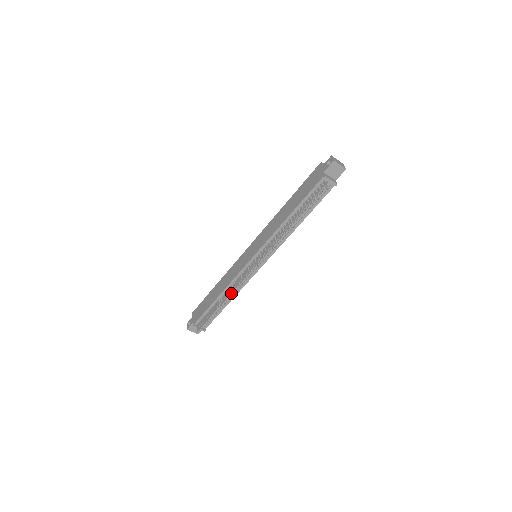
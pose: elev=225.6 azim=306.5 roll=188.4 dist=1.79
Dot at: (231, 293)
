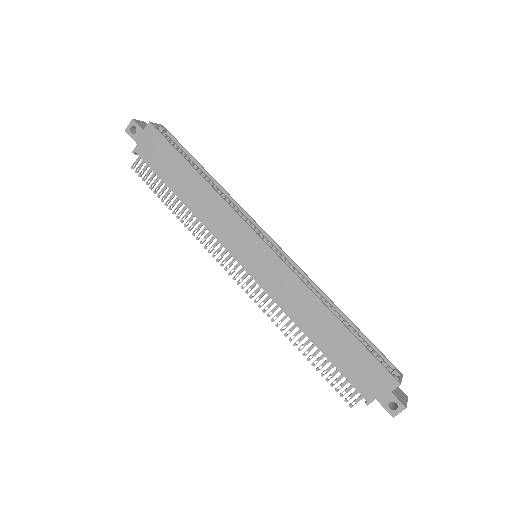
Dot at: (193, 235)
